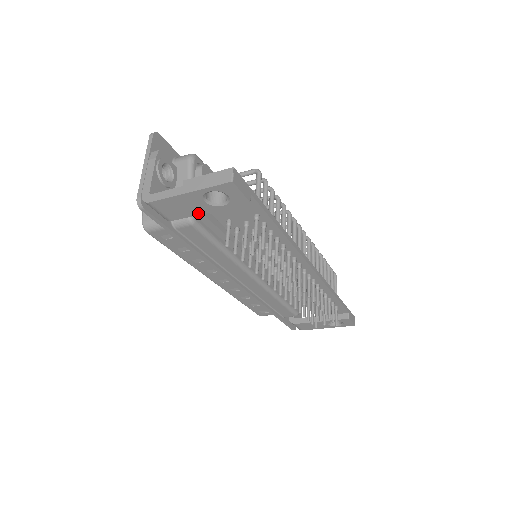
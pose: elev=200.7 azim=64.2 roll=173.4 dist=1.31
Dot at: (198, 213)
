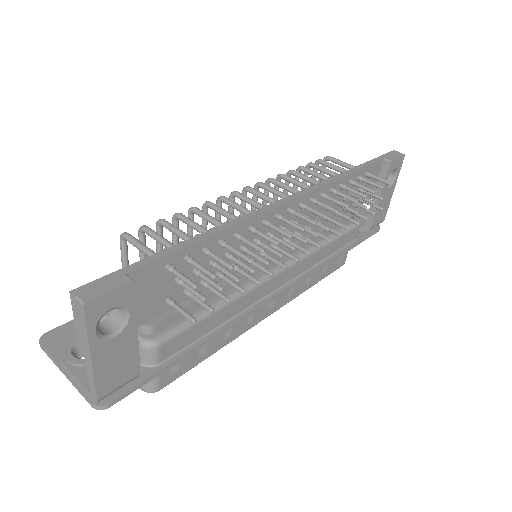
Dot at: (135, 343)
